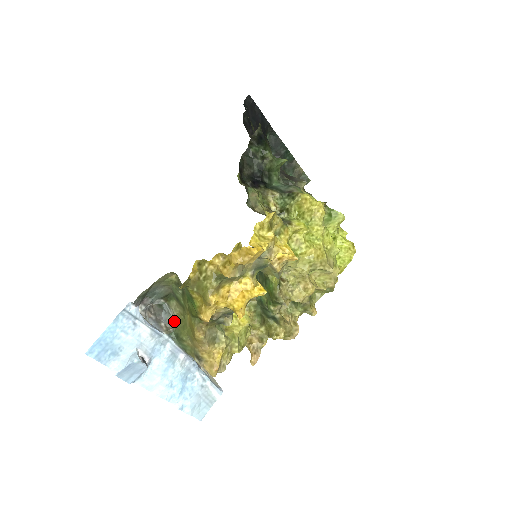
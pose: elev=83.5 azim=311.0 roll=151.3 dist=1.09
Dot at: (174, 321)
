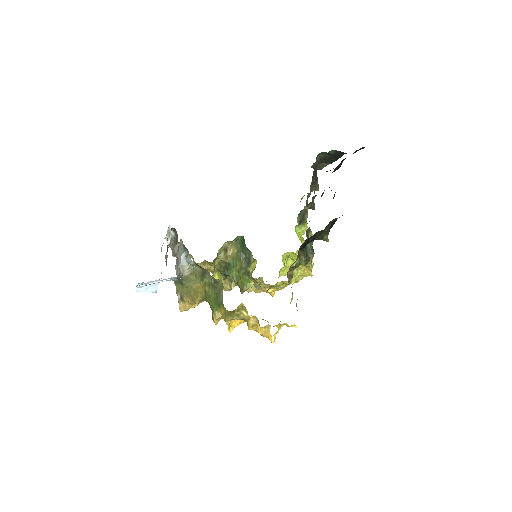
Dot at: (188, 273)
